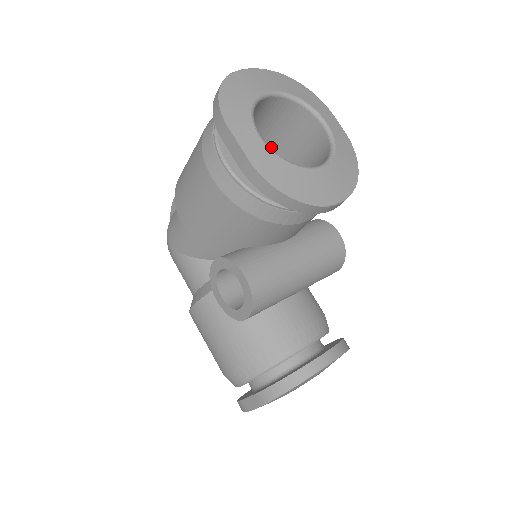
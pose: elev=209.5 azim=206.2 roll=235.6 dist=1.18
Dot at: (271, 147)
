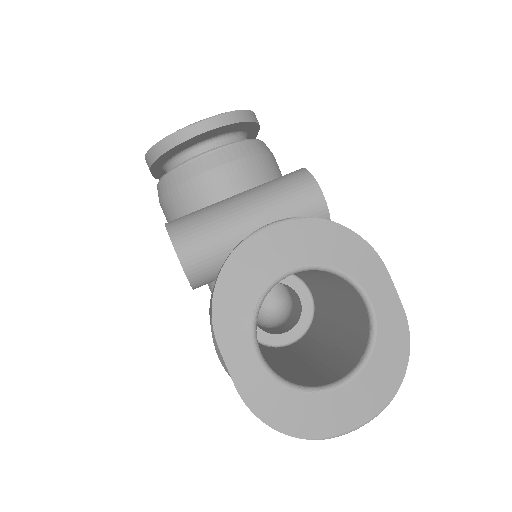
Dot at: occluded
